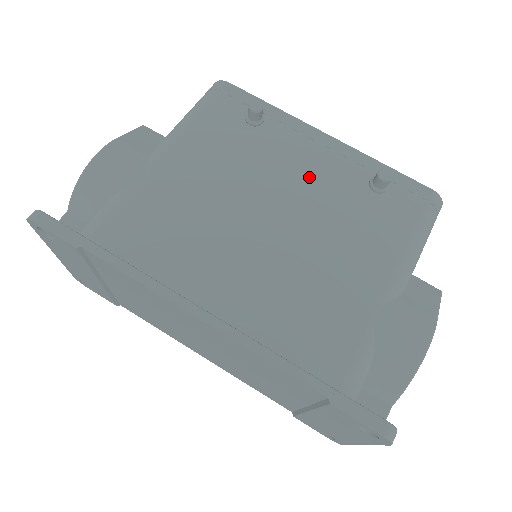
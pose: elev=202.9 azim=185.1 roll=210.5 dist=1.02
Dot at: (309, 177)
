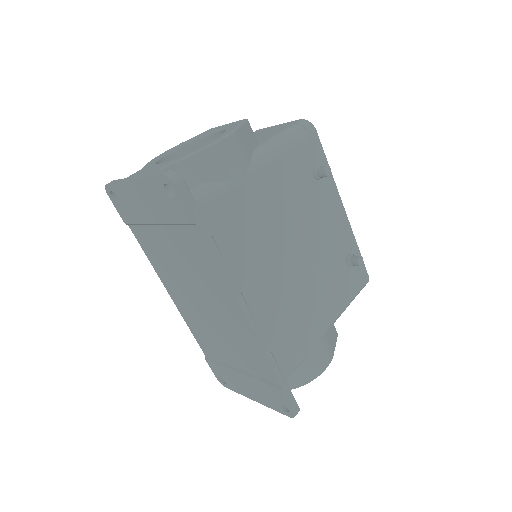
Dot at: (325, 235)
